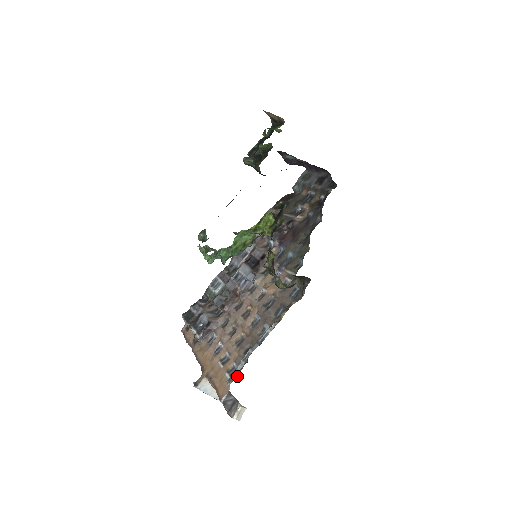
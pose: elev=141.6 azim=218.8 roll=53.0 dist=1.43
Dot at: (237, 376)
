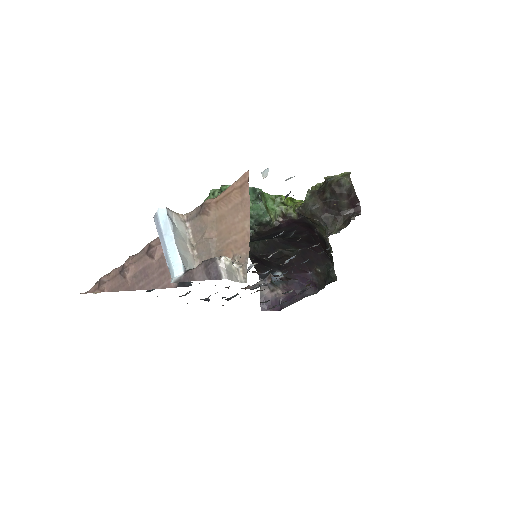
Dot at: occluded
